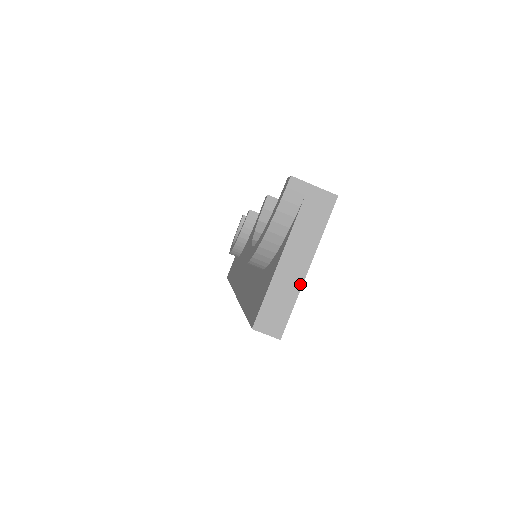
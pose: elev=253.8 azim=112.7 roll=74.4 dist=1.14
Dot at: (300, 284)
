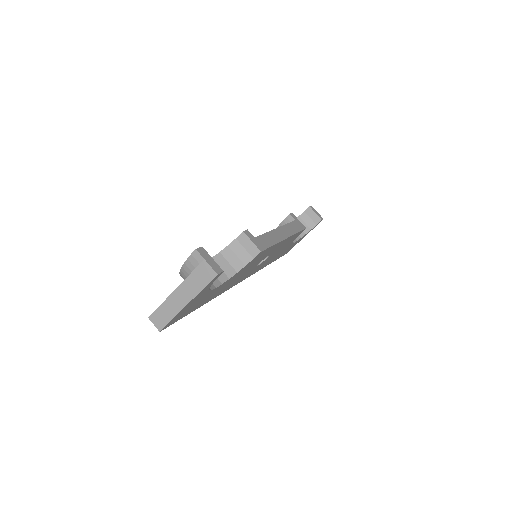
Dot at: (179, 310)
